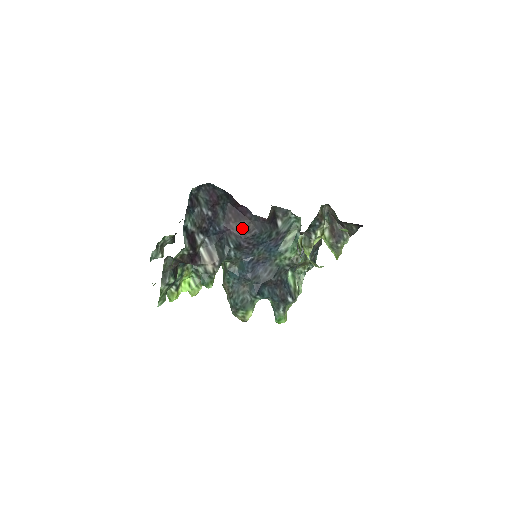
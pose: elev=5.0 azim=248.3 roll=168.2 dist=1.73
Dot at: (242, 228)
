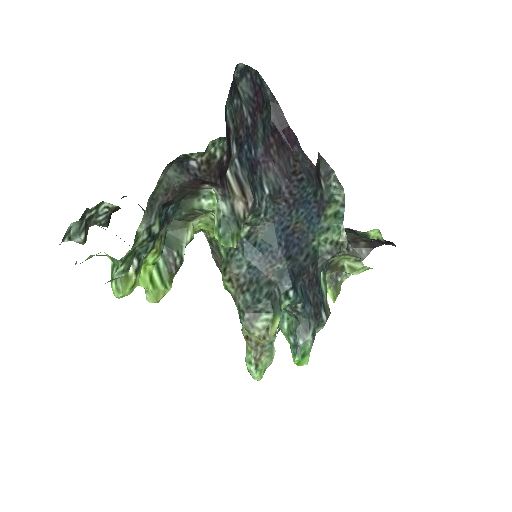
Dot at: (286, 164)
